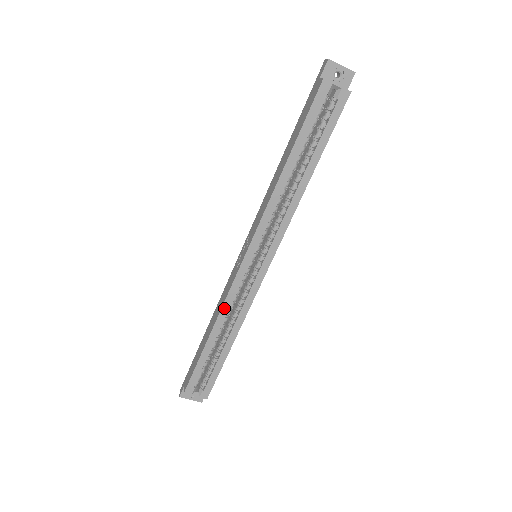
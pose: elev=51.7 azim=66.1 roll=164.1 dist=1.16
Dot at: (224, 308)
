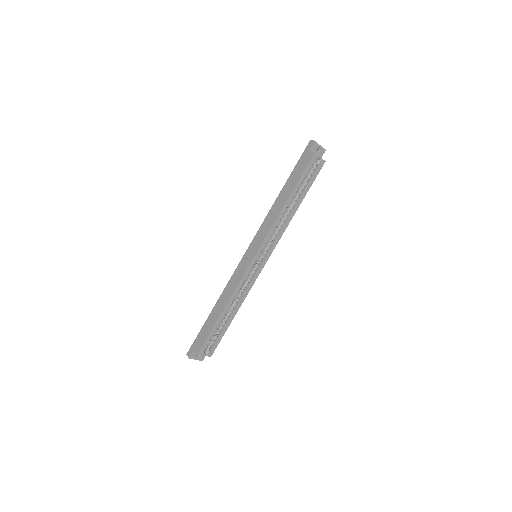
Dot at: (235, 291)
